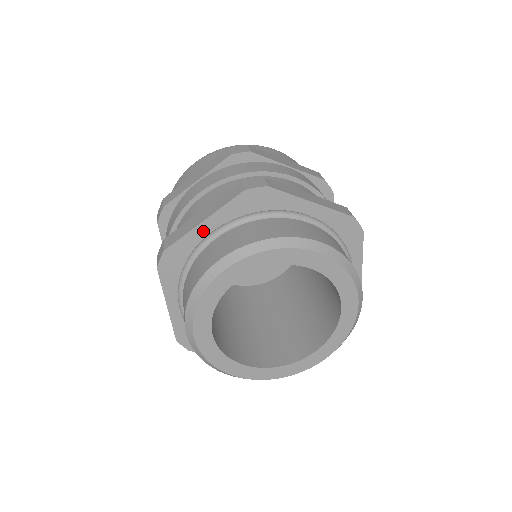
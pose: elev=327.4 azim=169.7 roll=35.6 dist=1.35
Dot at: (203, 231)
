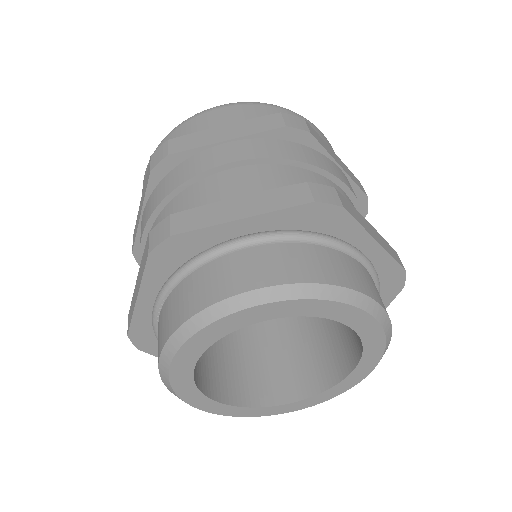
Dot at: (234, 230)
